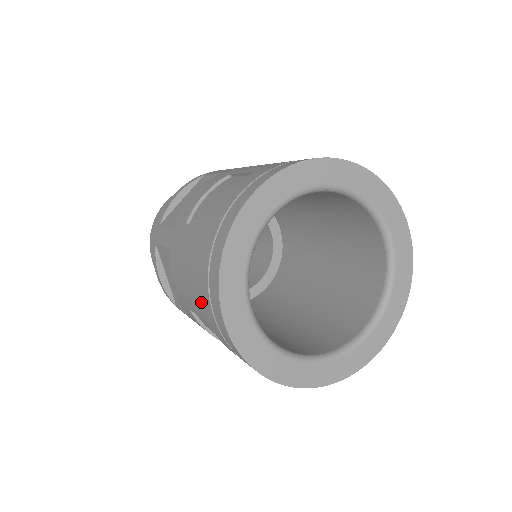
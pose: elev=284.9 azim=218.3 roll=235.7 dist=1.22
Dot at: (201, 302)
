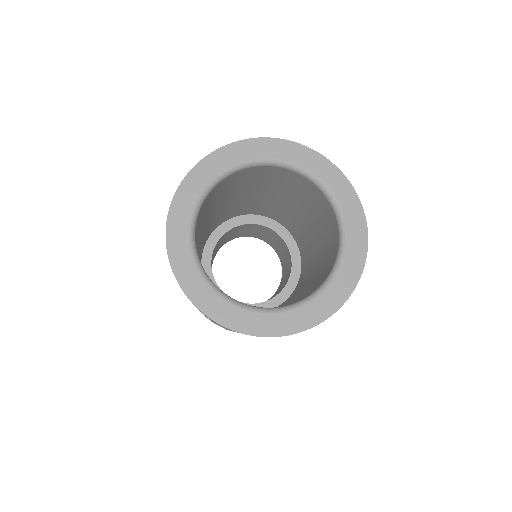
Dot at: occluded
